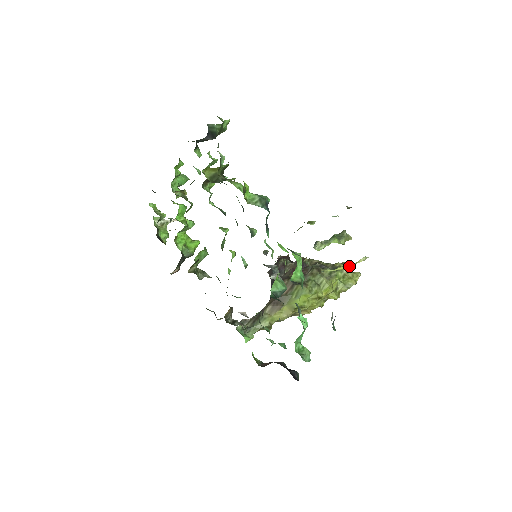
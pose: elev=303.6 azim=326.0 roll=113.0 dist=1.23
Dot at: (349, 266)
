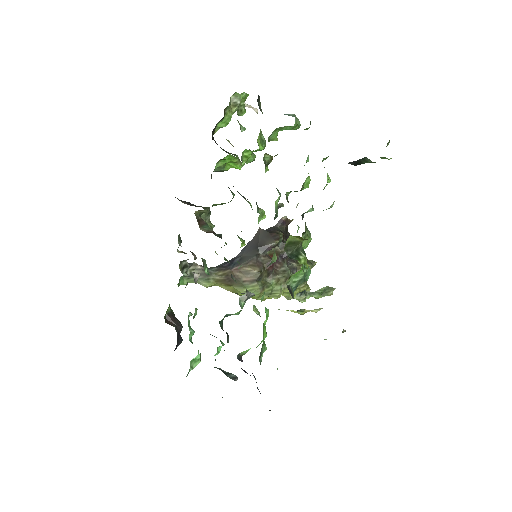
Dot at: (301, 314)
